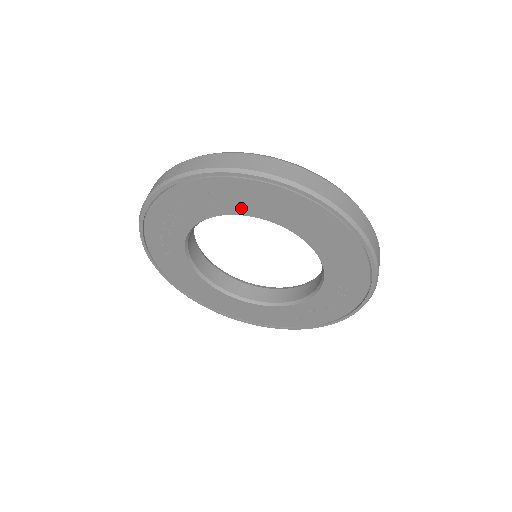
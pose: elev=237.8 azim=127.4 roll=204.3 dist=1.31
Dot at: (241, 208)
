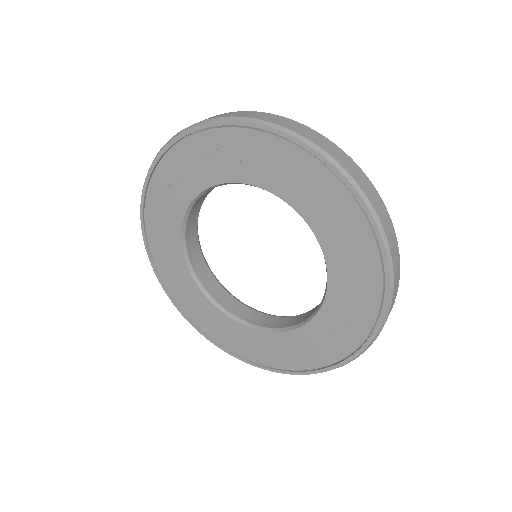
Dot at: (256, 175)
